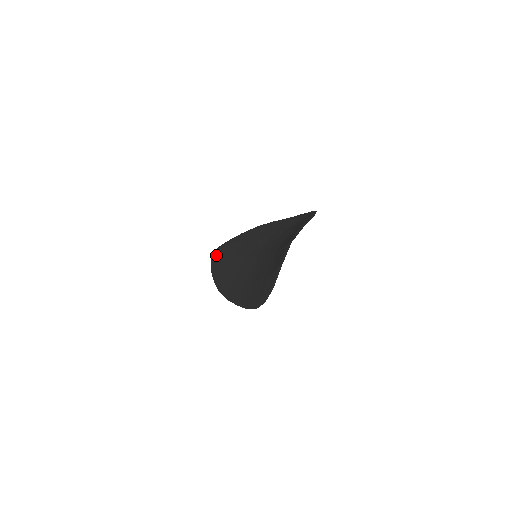
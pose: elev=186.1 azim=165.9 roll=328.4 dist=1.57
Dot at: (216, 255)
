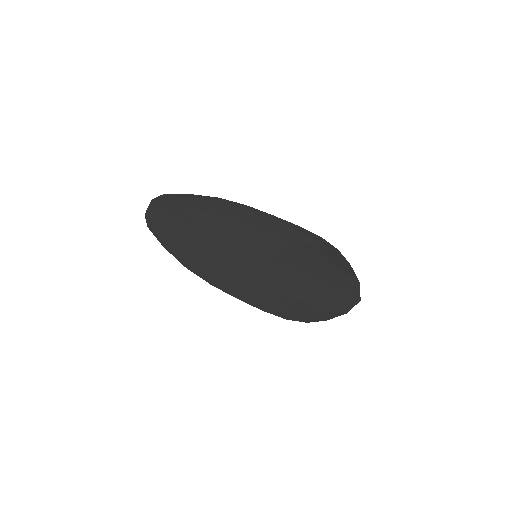
Dot at: (160, 215)
